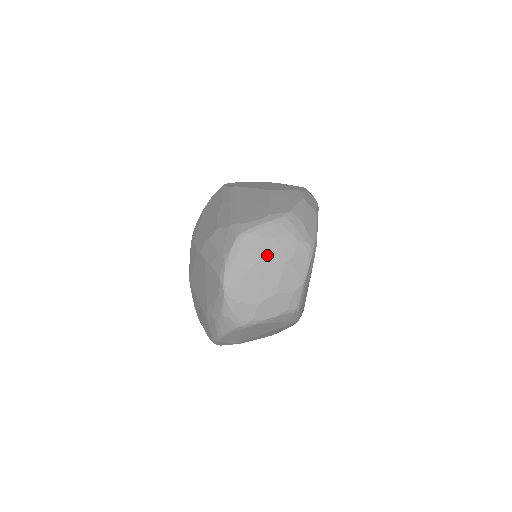
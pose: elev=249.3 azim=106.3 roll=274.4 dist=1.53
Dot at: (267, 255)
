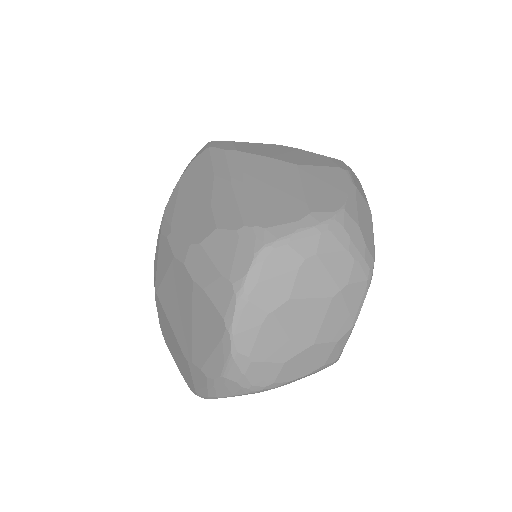
Dot at: (306, 285)
